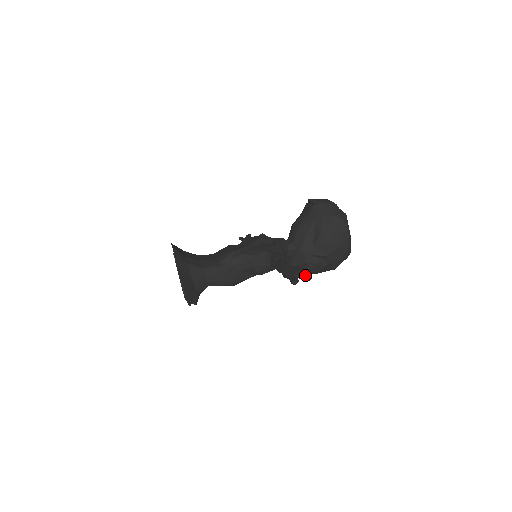
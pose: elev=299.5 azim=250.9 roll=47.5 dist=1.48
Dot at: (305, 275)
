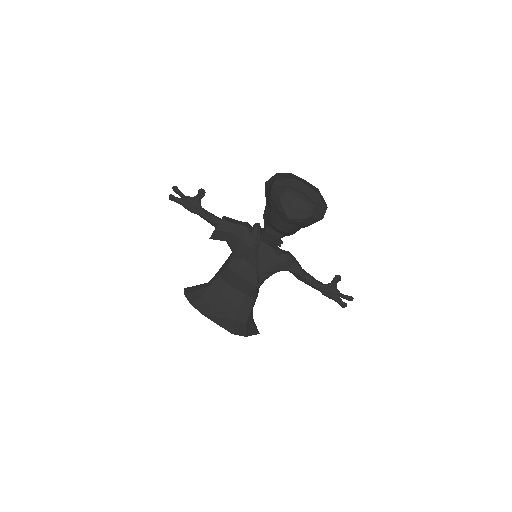
Dot at: (349, 300)
